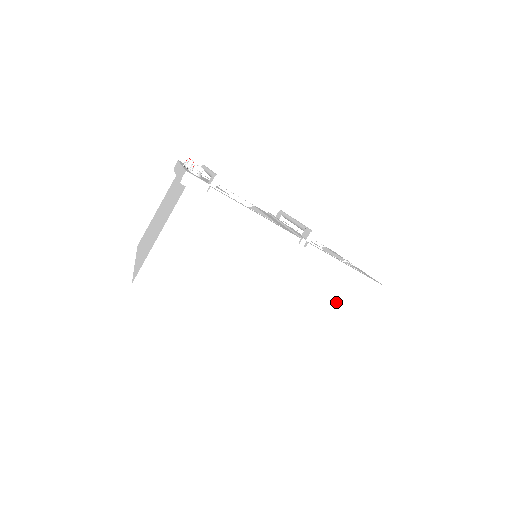
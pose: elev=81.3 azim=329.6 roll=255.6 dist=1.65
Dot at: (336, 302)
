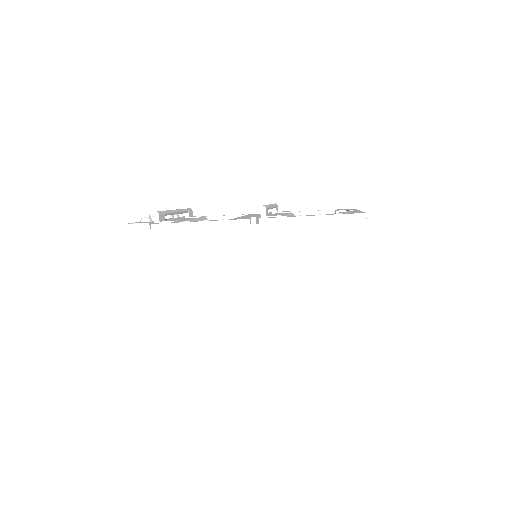
Dot at: (324, 256)
